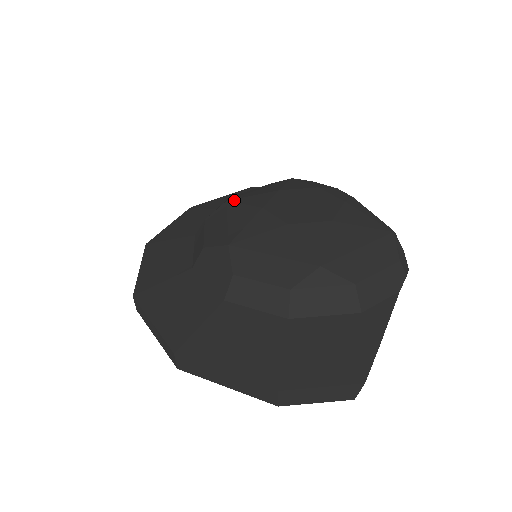
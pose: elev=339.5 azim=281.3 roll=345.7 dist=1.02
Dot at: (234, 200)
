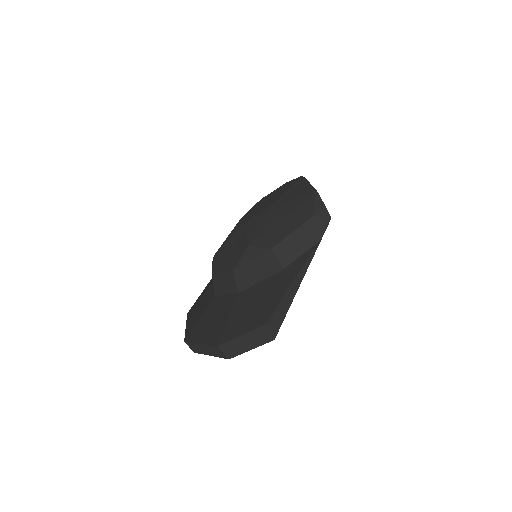
Dot at: occluded
